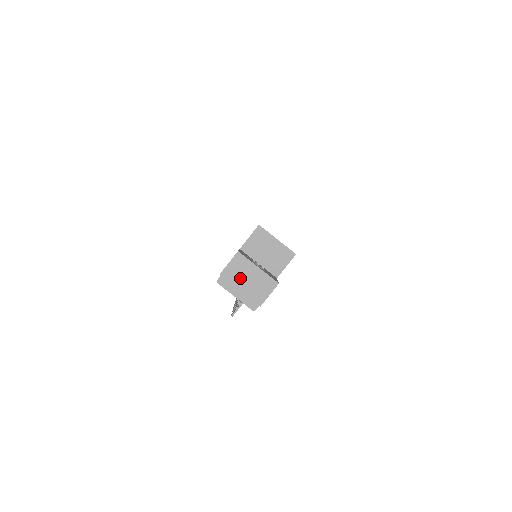
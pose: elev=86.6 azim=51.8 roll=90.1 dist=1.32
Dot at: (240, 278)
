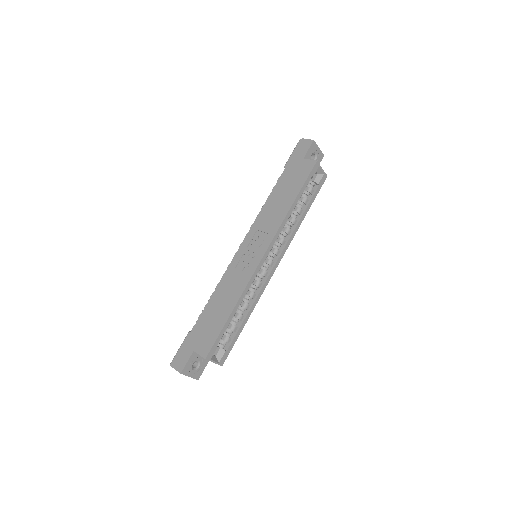
Dot at: occluded
